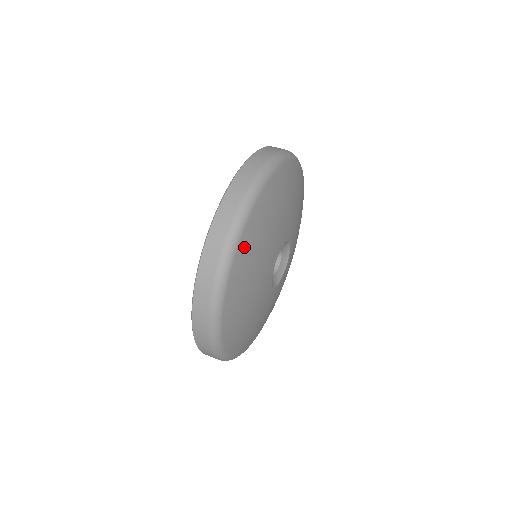
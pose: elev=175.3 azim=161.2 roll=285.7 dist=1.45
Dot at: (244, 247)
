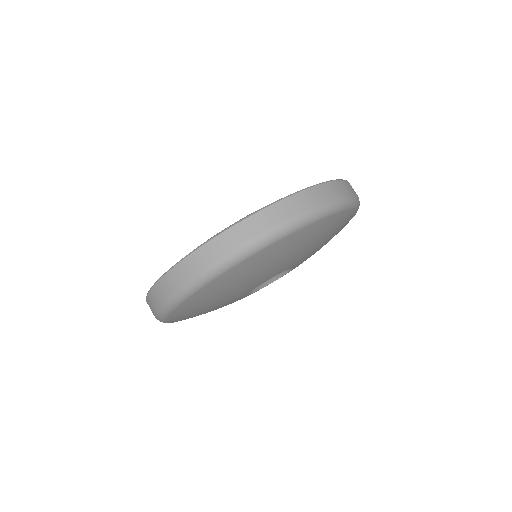
Dot at: (191, 302)
